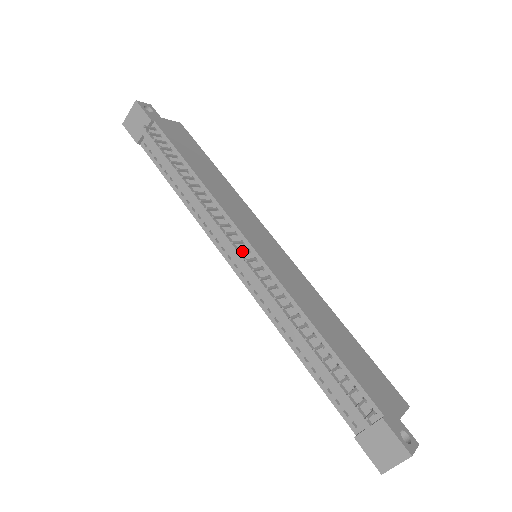
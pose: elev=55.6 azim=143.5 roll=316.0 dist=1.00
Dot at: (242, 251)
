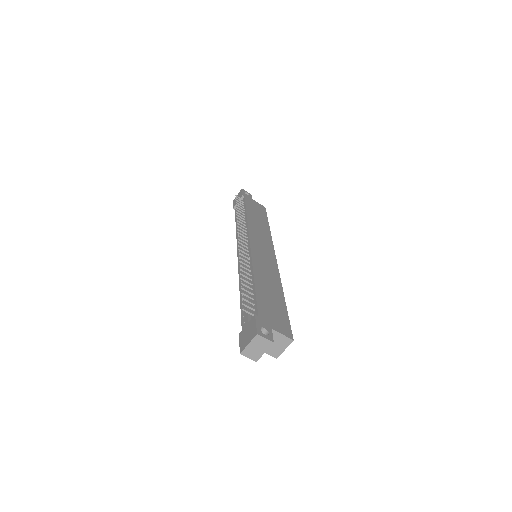
Dot at: (241, 240)
